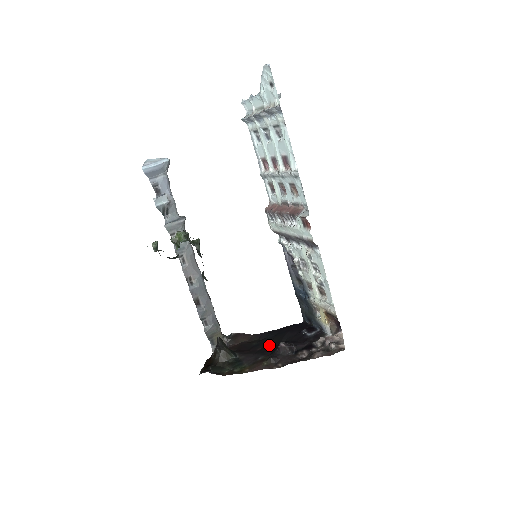
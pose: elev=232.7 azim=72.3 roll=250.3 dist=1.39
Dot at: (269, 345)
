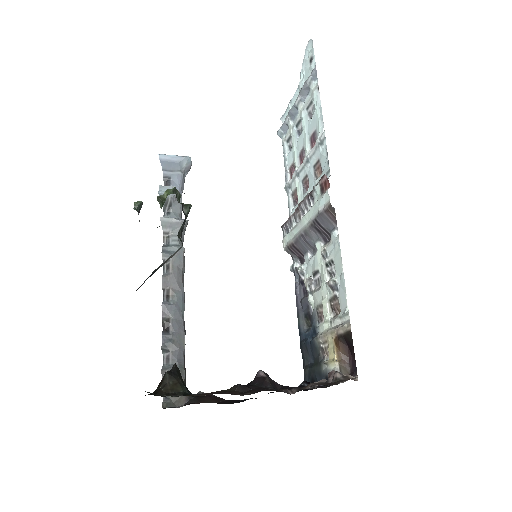
Dot at: occluded
